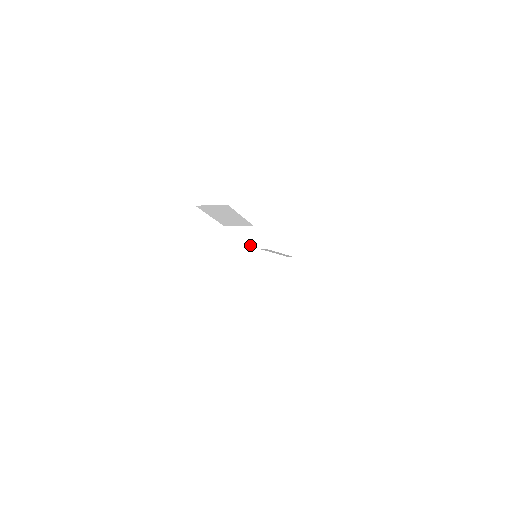
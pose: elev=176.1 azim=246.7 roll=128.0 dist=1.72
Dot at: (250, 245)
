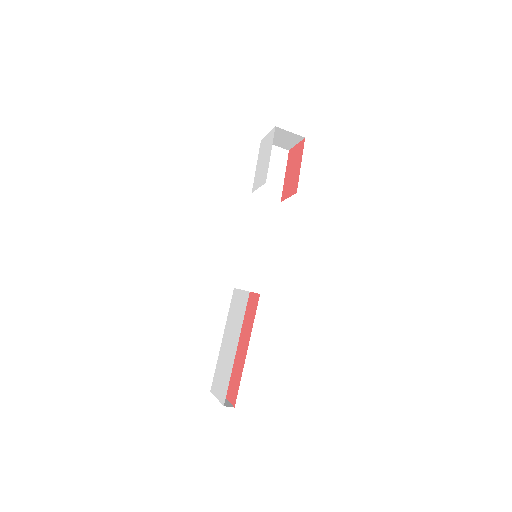
Dot at: (288, 197)
